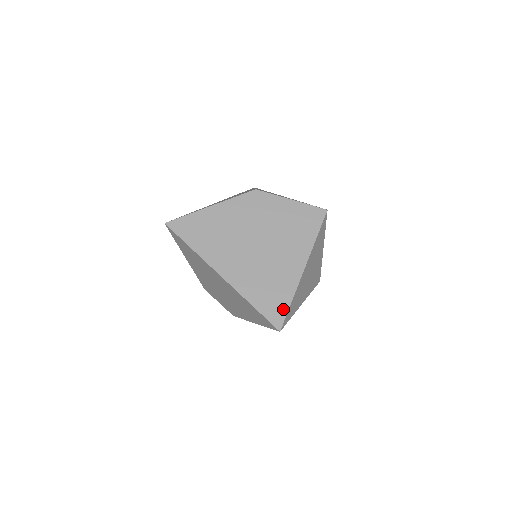
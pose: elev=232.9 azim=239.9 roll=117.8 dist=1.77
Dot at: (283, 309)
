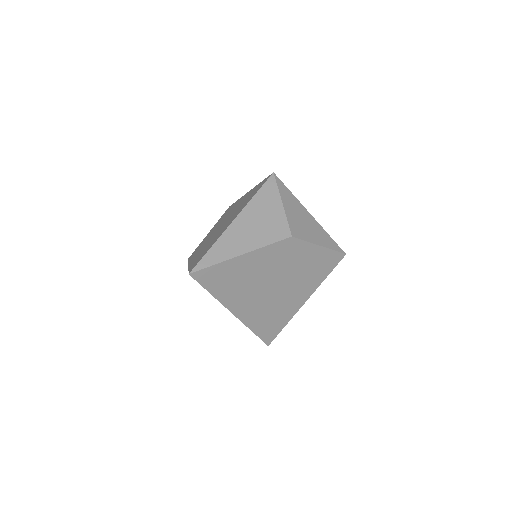
Dot at: (276, 332)
